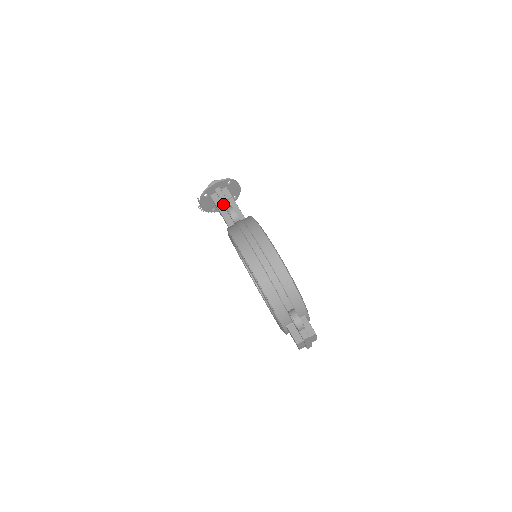
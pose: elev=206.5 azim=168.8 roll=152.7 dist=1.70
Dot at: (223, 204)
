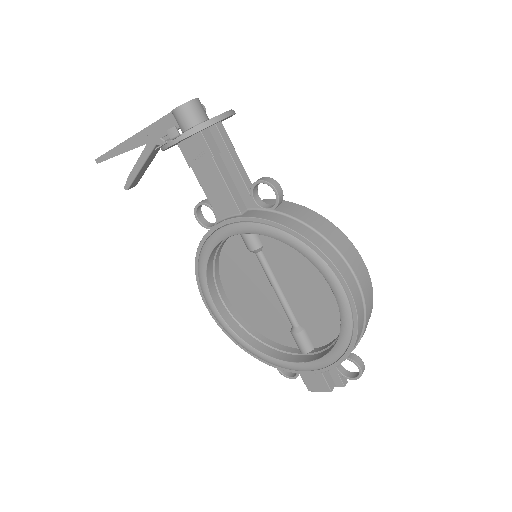
Dot at: (234, 160)
